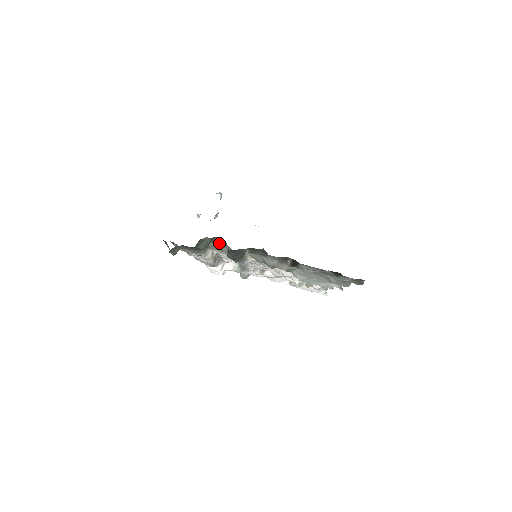
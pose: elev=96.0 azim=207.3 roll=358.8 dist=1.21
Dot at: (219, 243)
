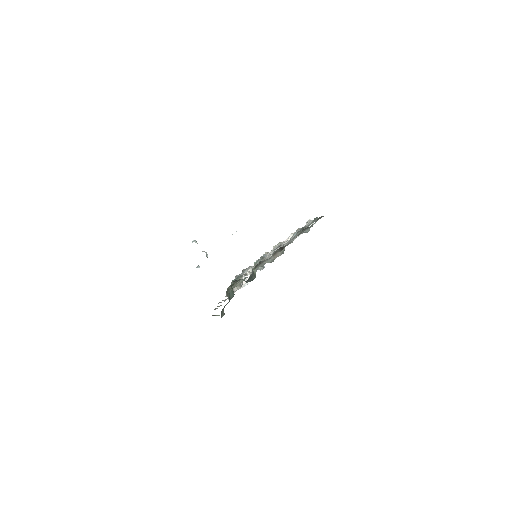
Dot at: (236, 283)
